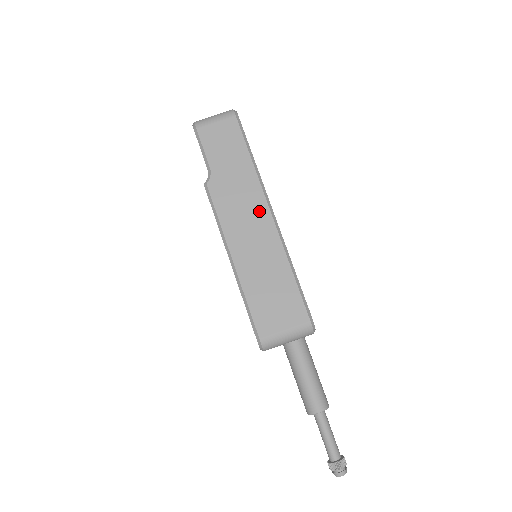
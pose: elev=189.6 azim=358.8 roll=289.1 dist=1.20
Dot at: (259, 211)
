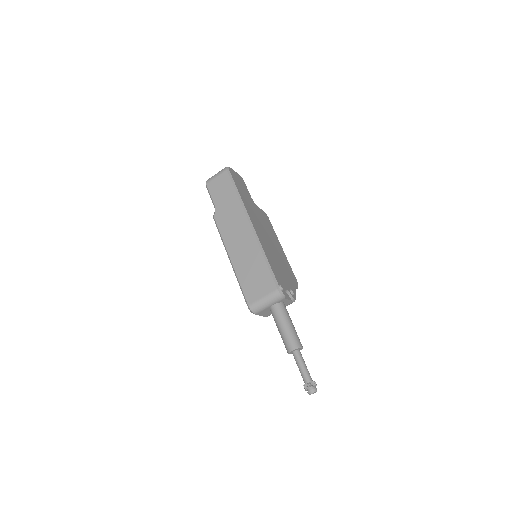
Dot at: (243, 225)
